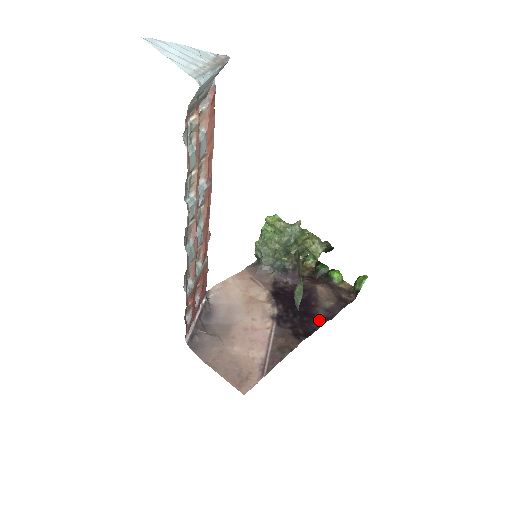
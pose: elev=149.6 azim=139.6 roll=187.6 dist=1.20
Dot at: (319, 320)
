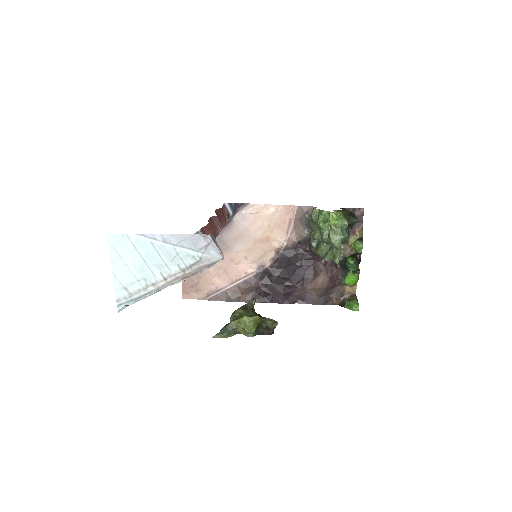
Dot at: (284, 298)
